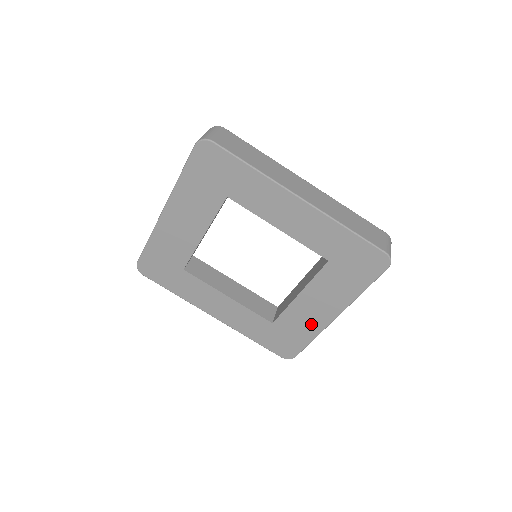
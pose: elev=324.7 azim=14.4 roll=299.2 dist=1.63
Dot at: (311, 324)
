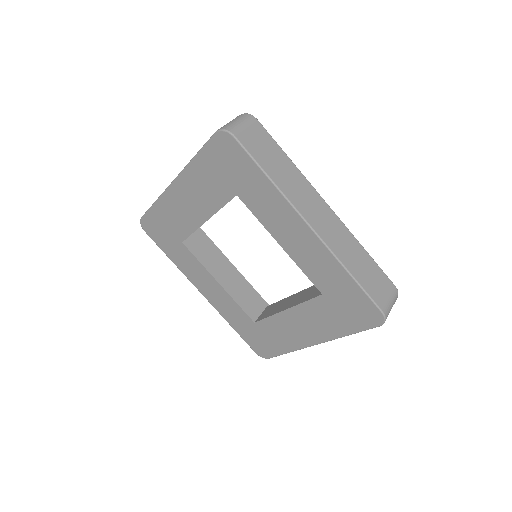
Dot at: (290, 339)
